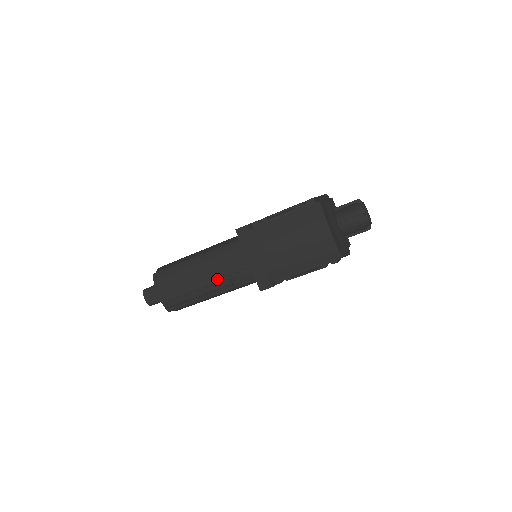
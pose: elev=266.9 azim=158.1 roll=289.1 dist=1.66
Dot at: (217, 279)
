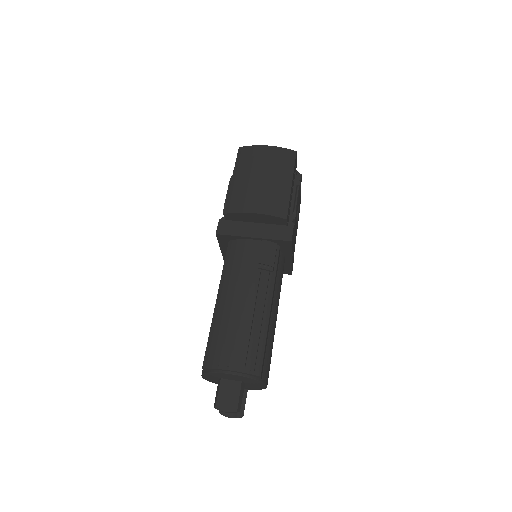
Dot at: (254, 283)
